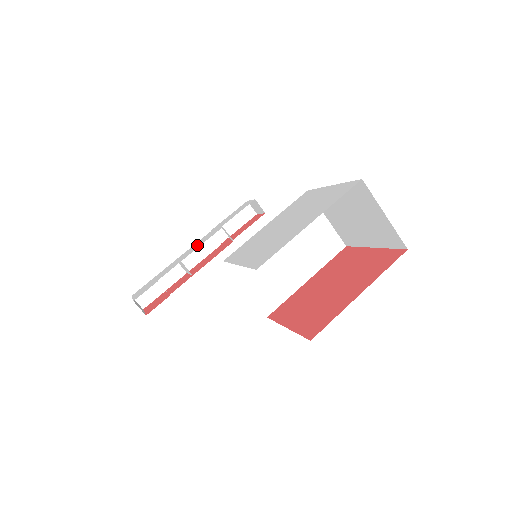
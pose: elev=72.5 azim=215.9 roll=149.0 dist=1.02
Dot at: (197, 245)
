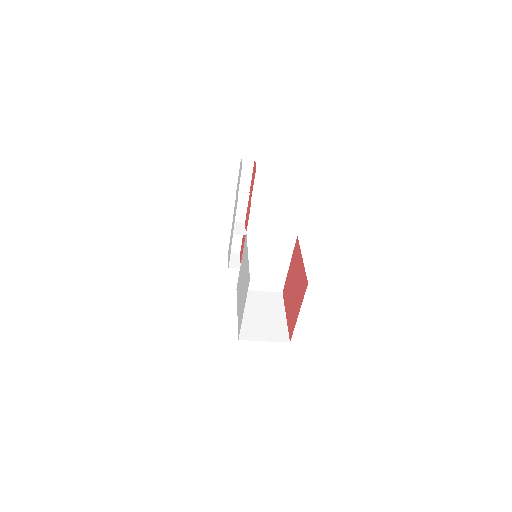
Dot at: (234, 215)
